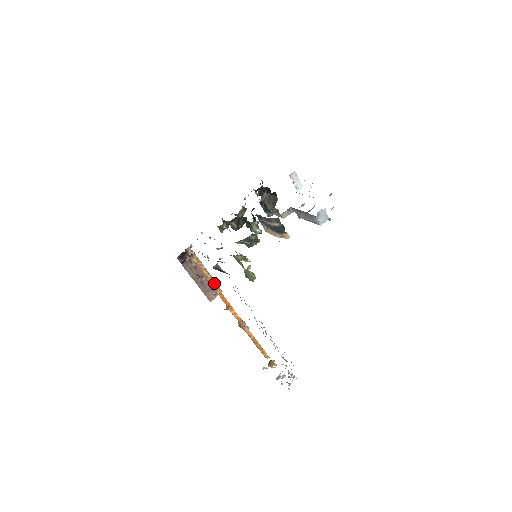
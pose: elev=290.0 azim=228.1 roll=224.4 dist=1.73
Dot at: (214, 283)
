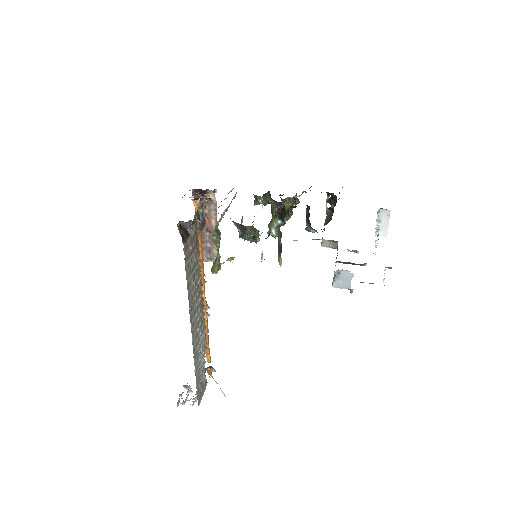
Dot at: (200, 244)
